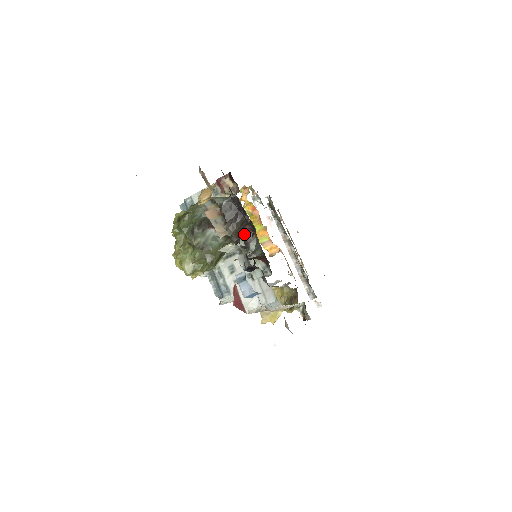
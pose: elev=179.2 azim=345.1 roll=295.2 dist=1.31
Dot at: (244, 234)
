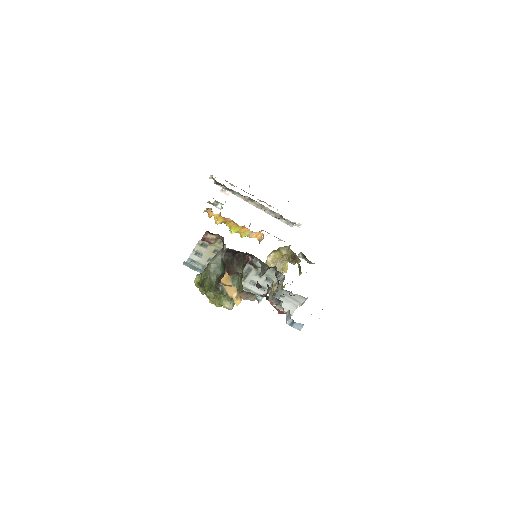
Dot at: (247, 261)
